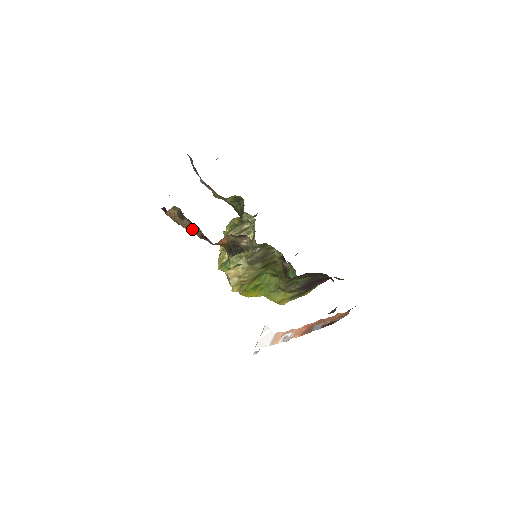
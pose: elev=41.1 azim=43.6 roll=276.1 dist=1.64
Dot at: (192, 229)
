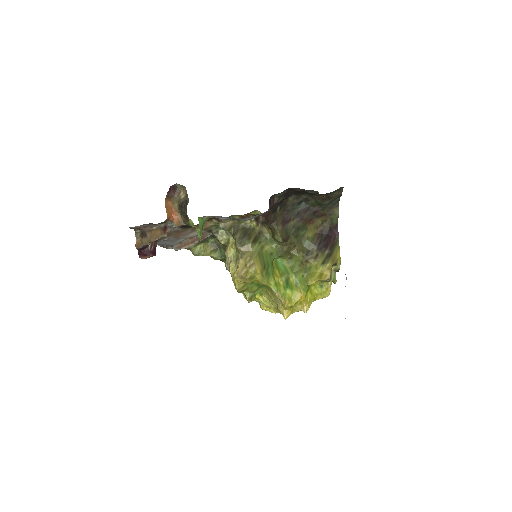
Dot at: (156, 235)
